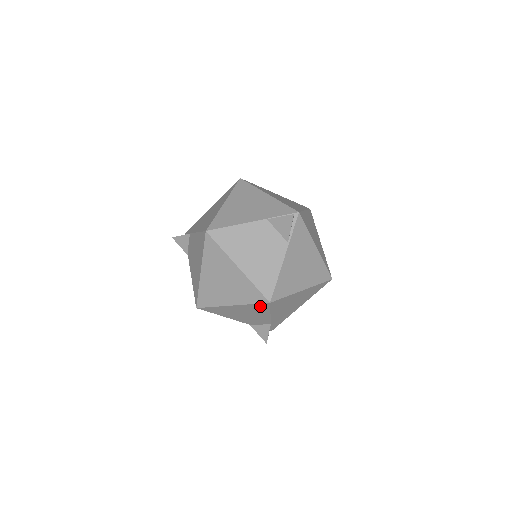
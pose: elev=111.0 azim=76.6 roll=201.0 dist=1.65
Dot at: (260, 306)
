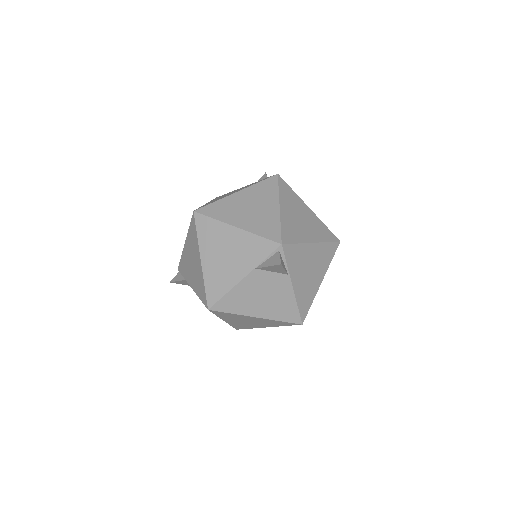
Dot at: occluded
